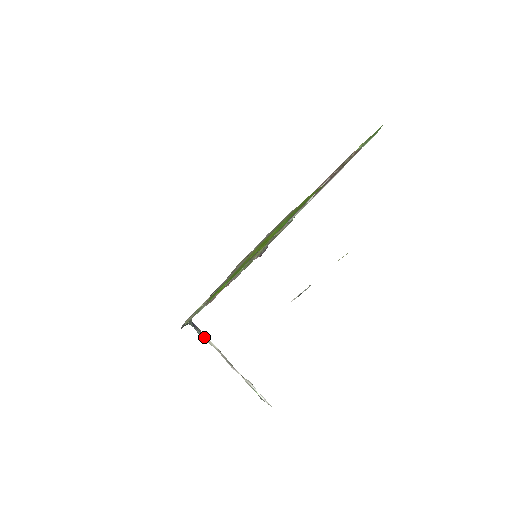
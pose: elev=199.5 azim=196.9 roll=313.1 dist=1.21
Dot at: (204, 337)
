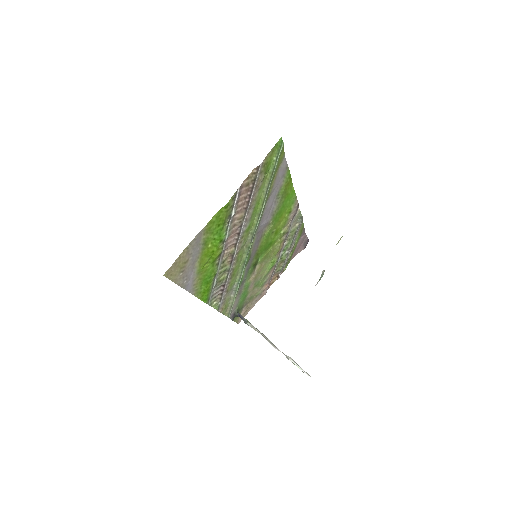
Dot at: (249, 325)
